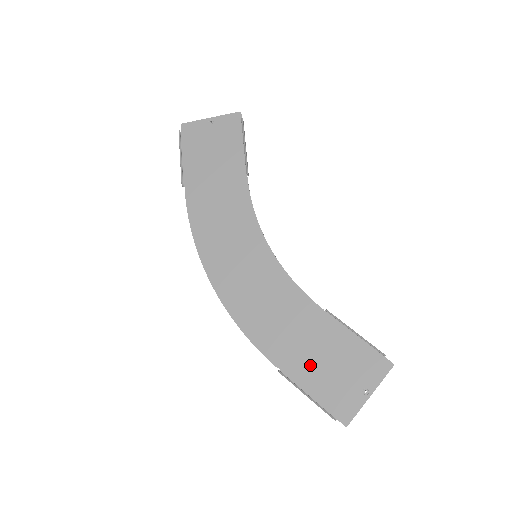
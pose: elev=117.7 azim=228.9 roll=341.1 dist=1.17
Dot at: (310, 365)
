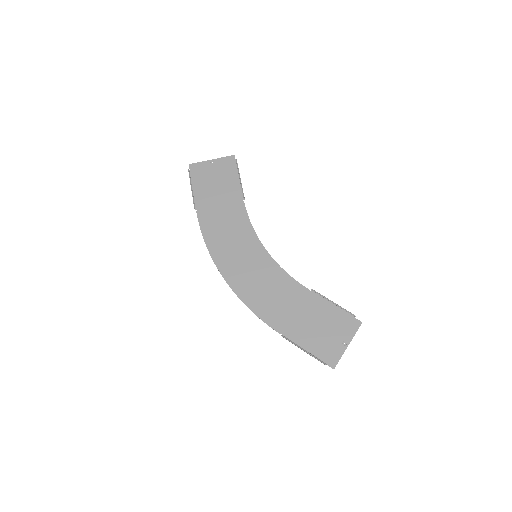
Dot at: (304, 329)
